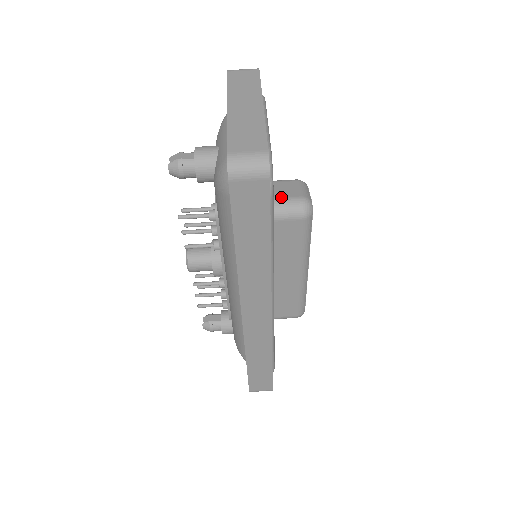
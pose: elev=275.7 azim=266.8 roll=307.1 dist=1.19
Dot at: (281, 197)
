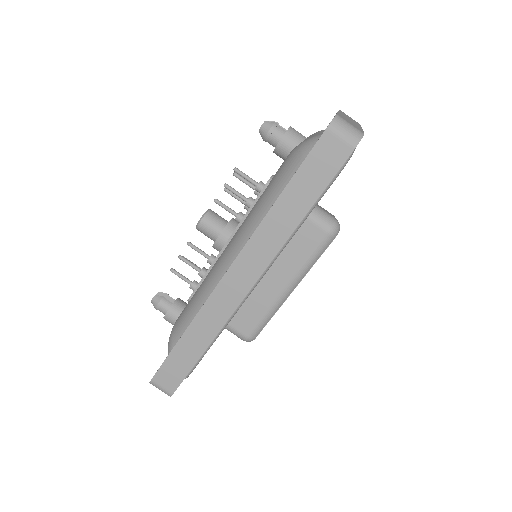
Dot at: (321, 208)
